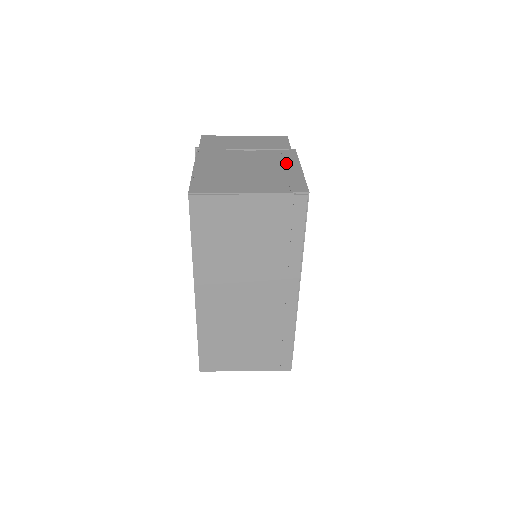
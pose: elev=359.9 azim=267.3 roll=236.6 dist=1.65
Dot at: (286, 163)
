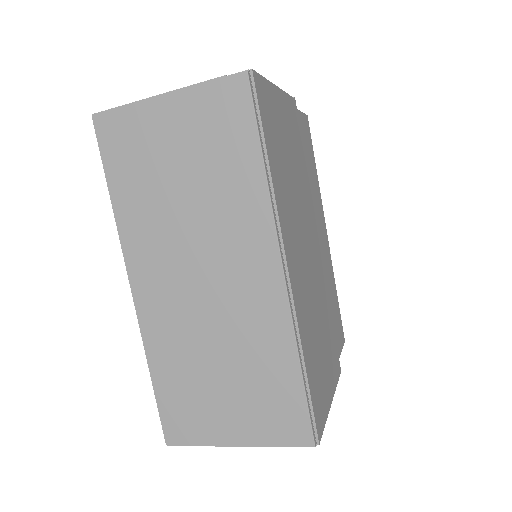
Dot at: occluded
